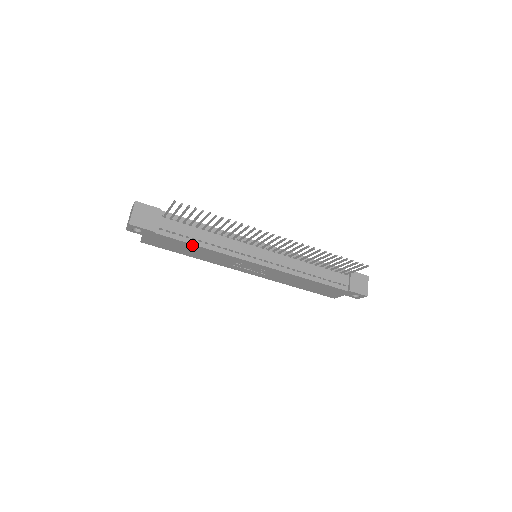
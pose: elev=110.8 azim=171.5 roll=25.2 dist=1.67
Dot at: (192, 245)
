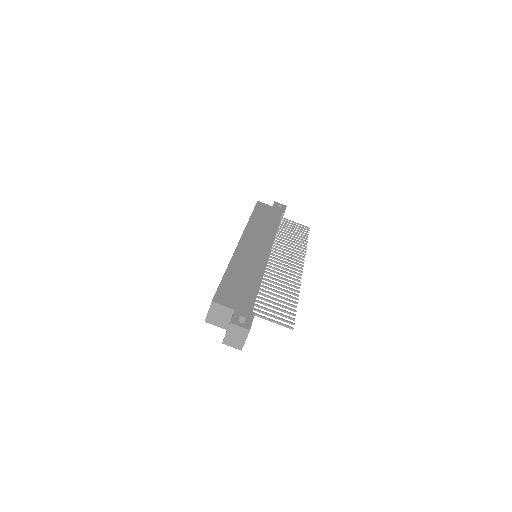
Dot at: occluded
